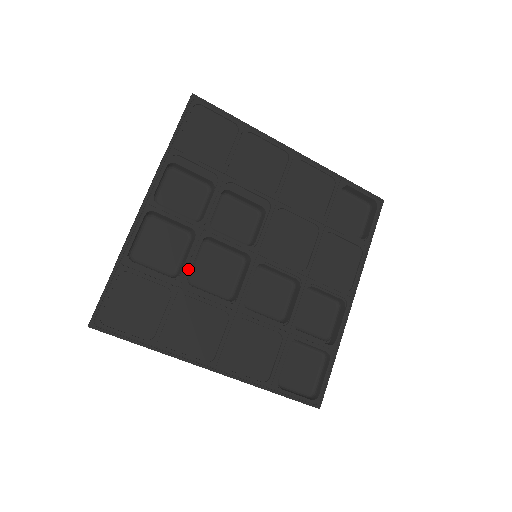
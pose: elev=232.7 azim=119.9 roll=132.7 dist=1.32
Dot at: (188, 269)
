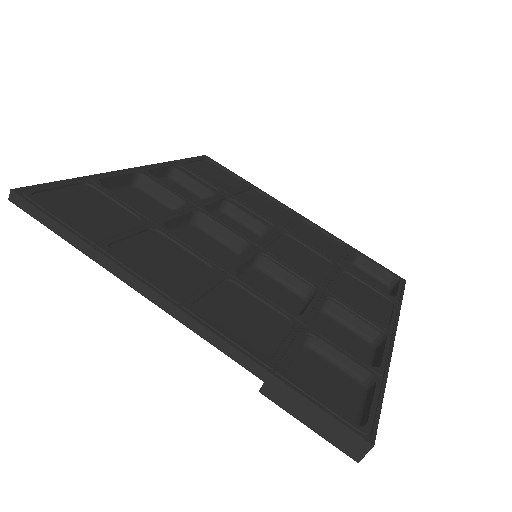
Dot at: (169, 217)
